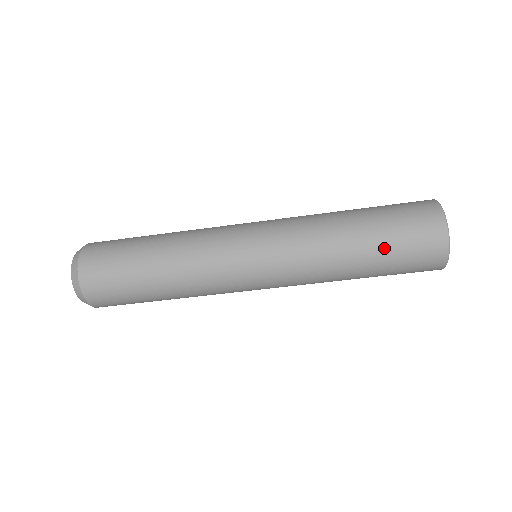
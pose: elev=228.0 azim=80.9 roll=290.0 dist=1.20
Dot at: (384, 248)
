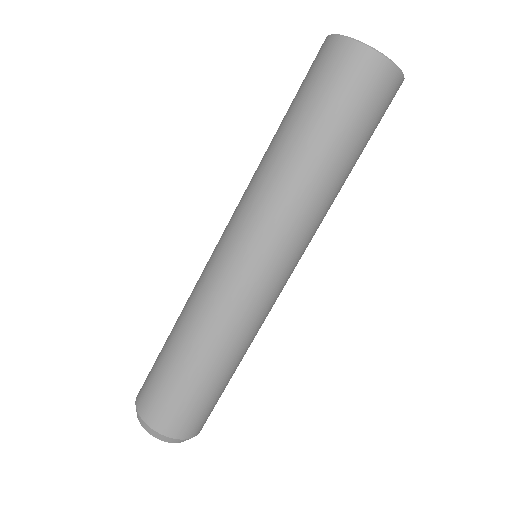
Dot at: (307, 112)
